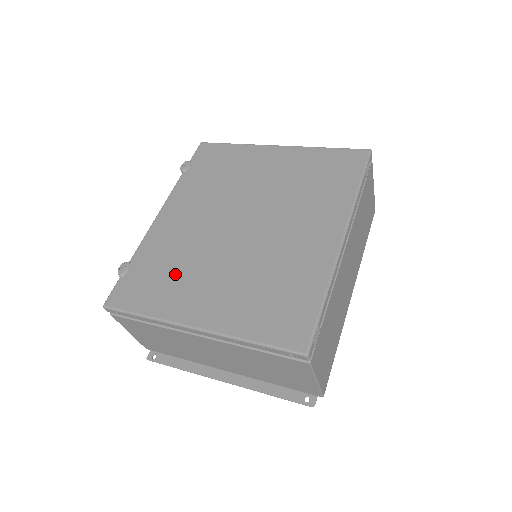
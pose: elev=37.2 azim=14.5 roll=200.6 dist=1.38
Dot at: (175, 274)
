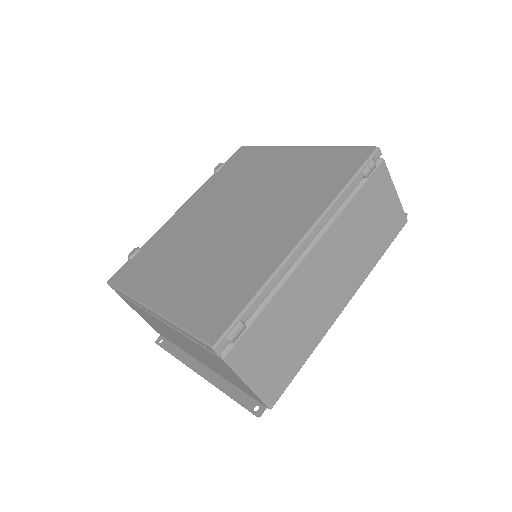
Dot at: (162, 260)
